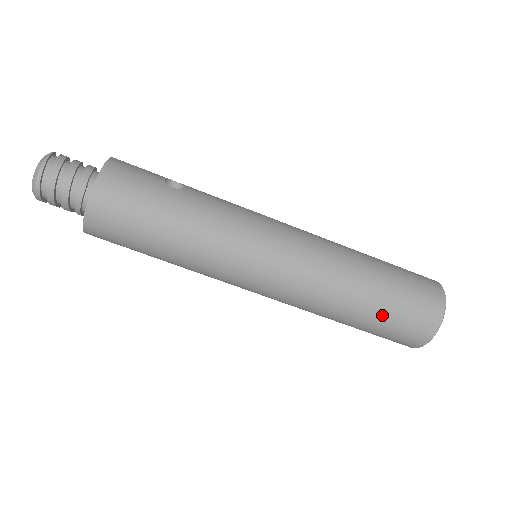
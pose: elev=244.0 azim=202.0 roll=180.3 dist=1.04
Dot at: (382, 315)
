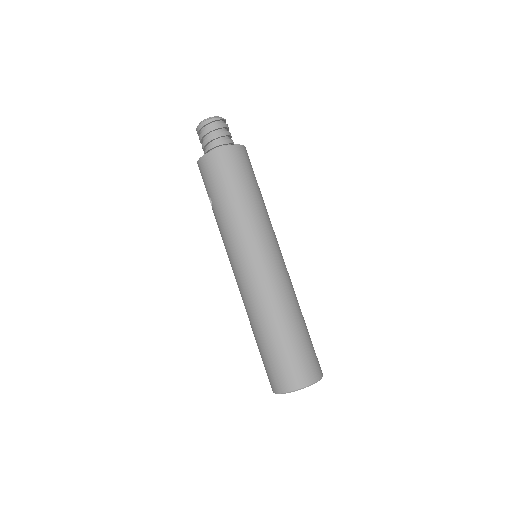
Dot at: (290, 344)
